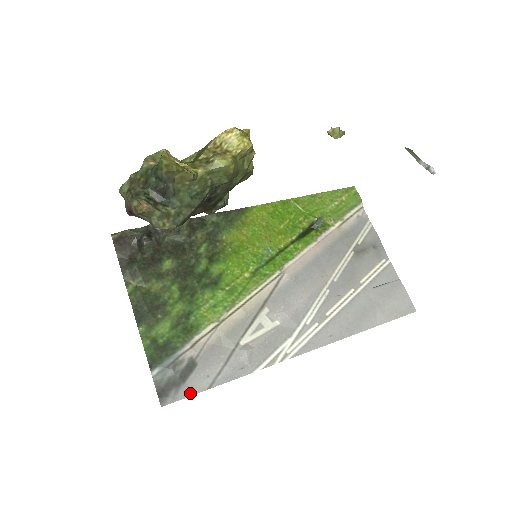
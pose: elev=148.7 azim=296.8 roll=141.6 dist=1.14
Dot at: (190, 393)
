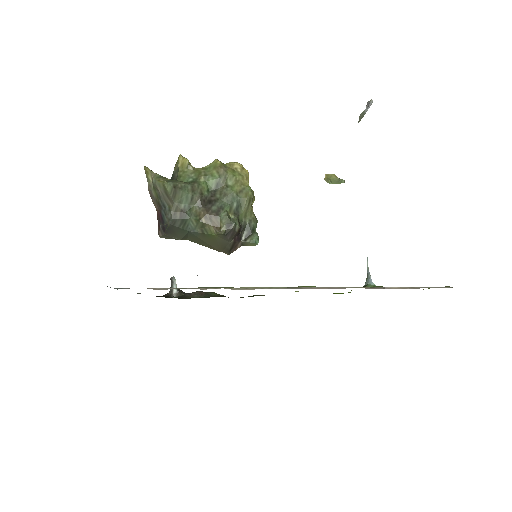
Dot at: occluded
